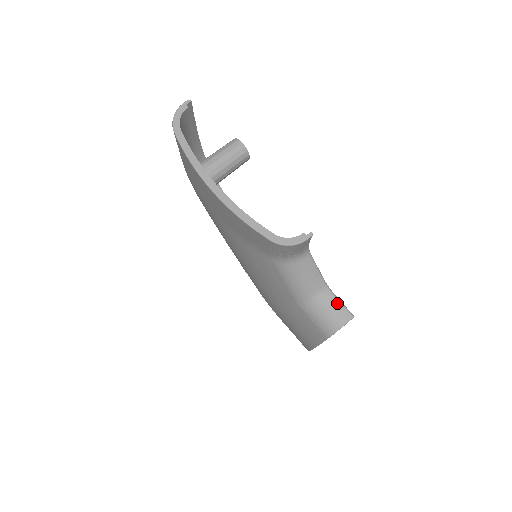
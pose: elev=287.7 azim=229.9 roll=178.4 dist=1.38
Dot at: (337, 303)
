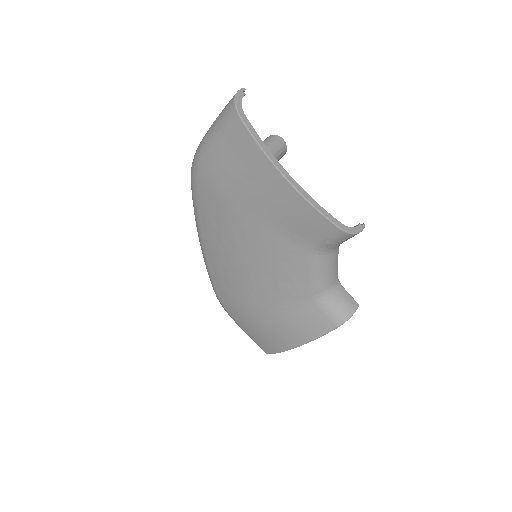
Dot at: (347, 294)
